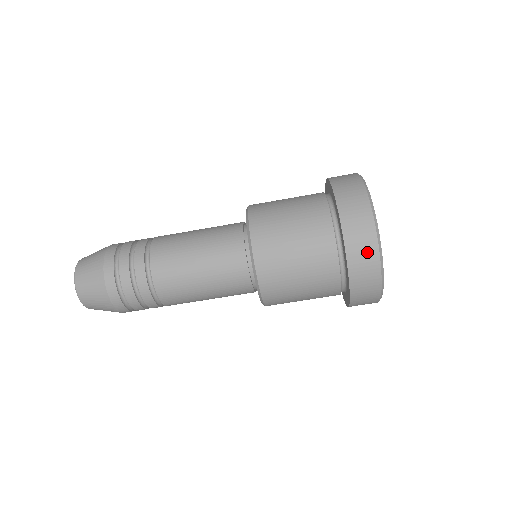
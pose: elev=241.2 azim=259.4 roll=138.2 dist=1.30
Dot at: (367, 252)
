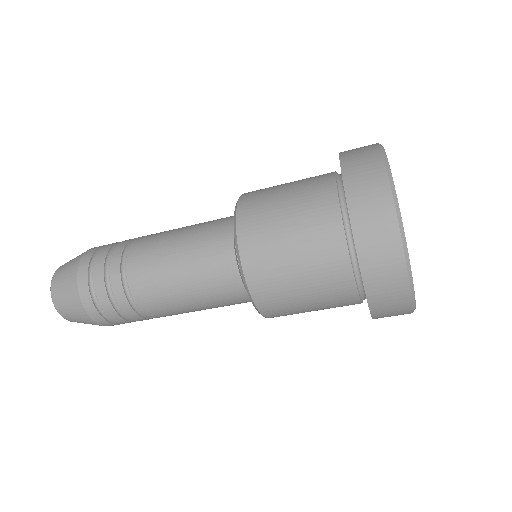
Dot at: (390, 272)
